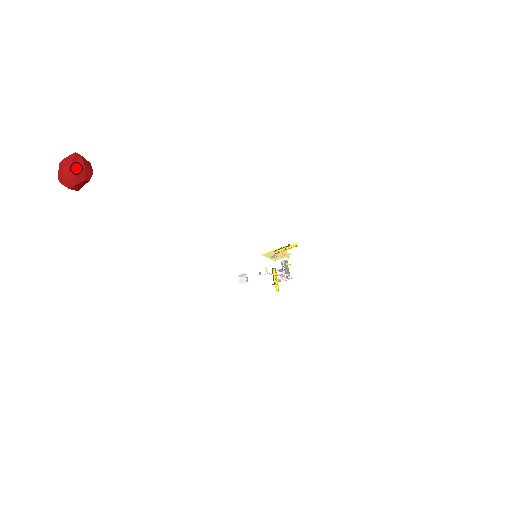
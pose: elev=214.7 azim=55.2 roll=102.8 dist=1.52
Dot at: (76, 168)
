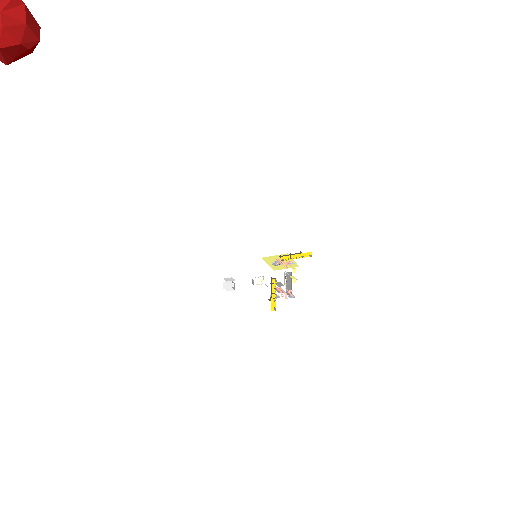
Dot at: (9, 18)
